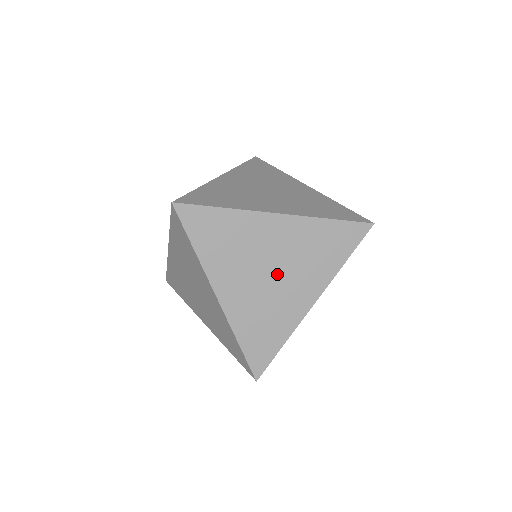
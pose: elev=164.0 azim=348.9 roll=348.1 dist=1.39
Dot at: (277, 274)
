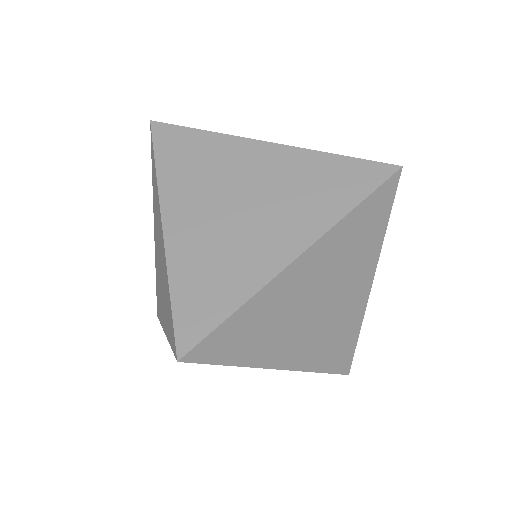
Dot at: occluded
